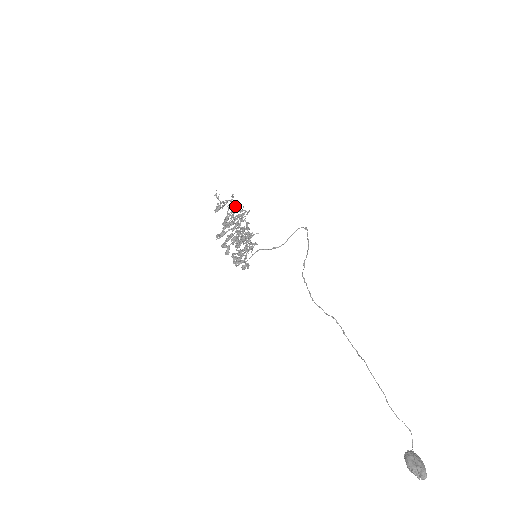
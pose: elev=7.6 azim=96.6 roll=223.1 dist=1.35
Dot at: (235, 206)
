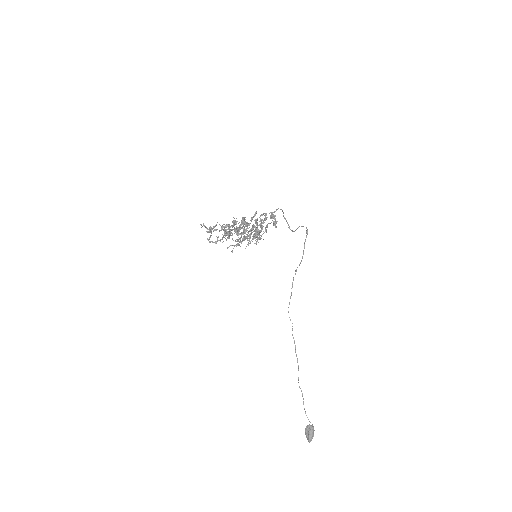
Dot at: (216, 243)
